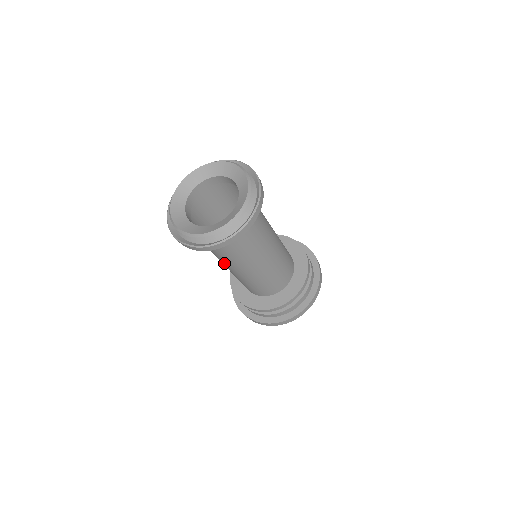
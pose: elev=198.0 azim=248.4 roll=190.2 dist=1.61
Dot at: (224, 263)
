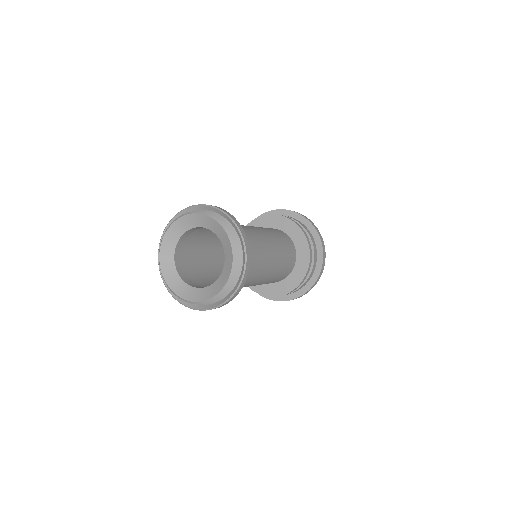
Dot at: occluded
